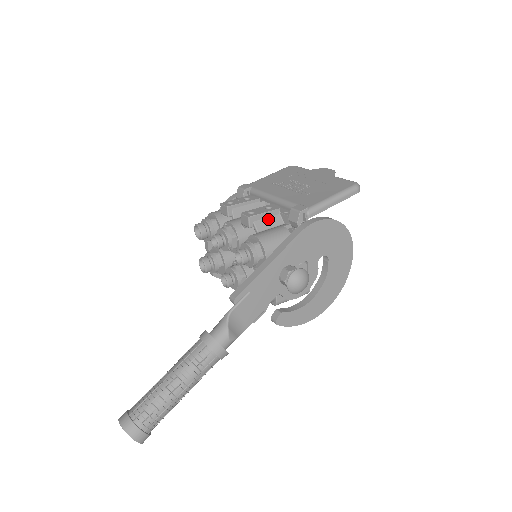
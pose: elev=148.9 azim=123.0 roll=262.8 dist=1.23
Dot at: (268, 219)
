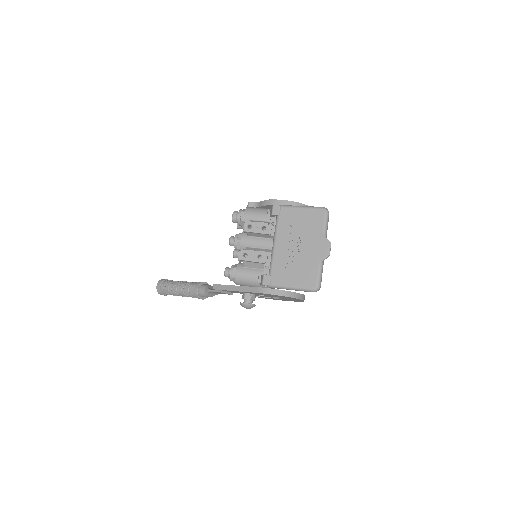
Dot at: (254, 263)
